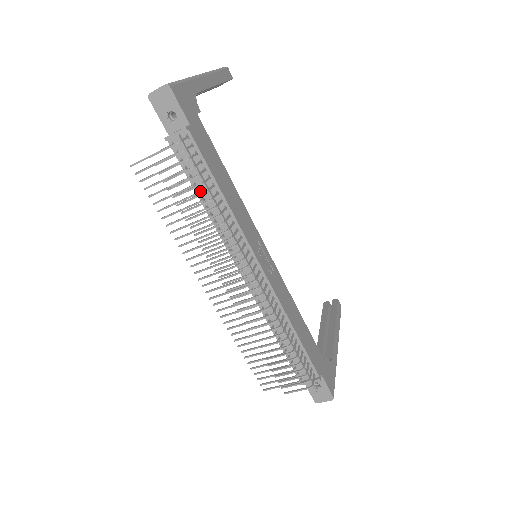
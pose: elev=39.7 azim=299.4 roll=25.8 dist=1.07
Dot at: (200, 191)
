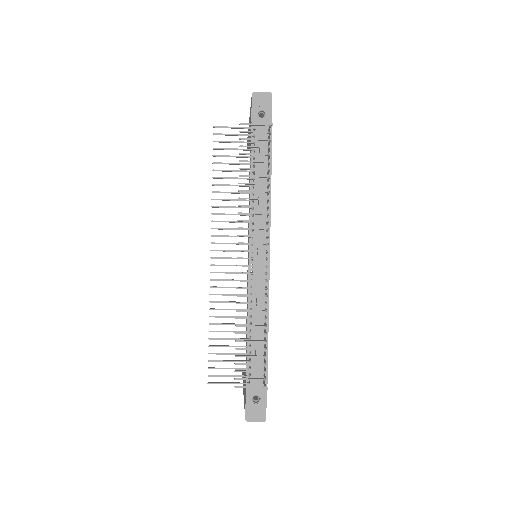
Dot at: (255, 173)
